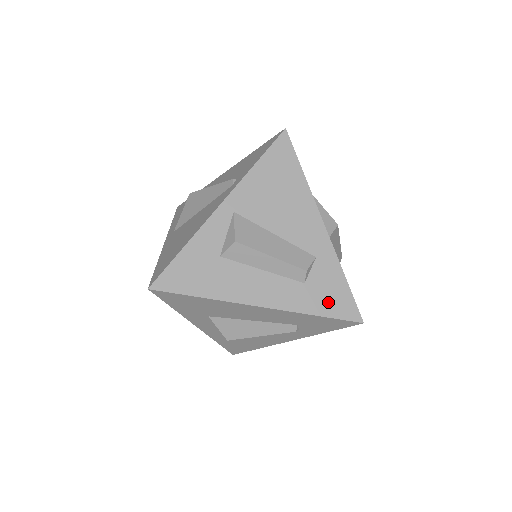
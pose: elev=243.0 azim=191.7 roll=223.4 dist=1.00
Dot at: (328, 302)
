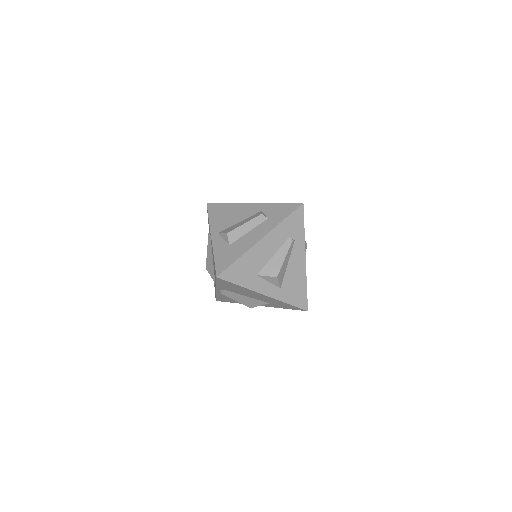
Dot at: (283, 213)
